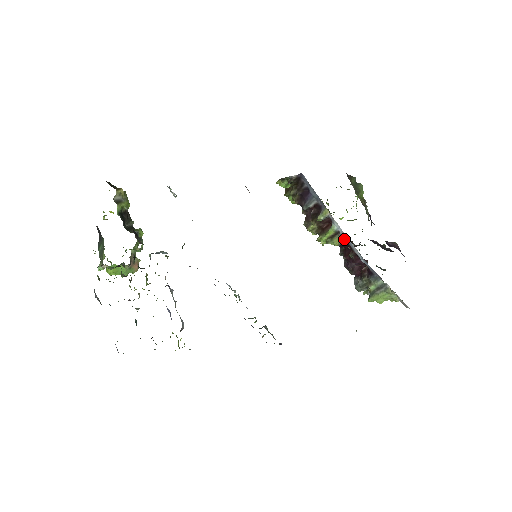
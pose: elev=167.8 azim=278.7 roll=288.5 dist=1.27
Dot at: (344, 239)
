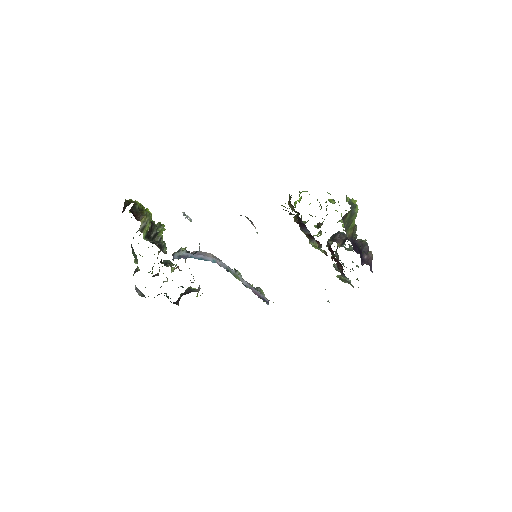
Dot at: occluded
